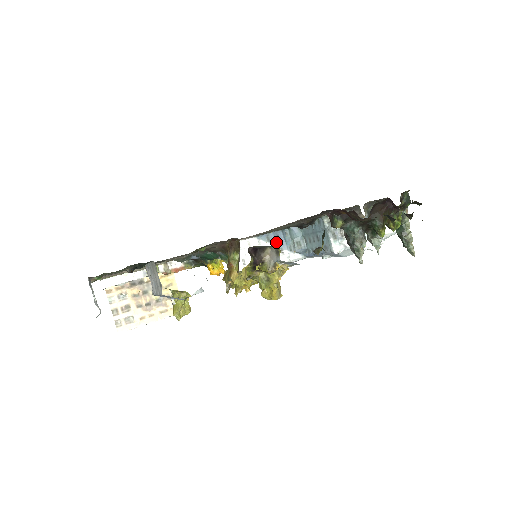
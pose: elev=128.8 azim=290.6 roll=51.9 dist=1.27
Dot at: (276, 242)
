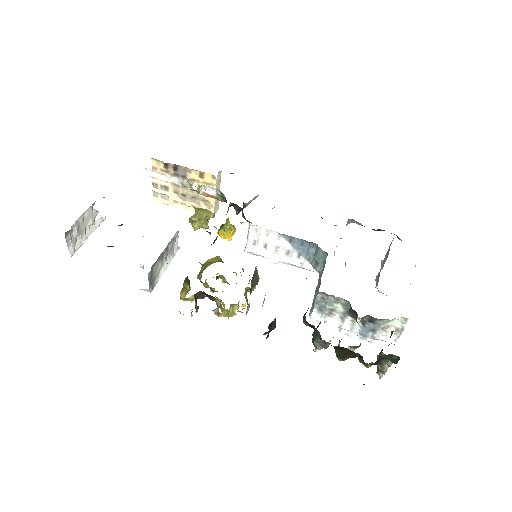
Dot at: (297, 247)
